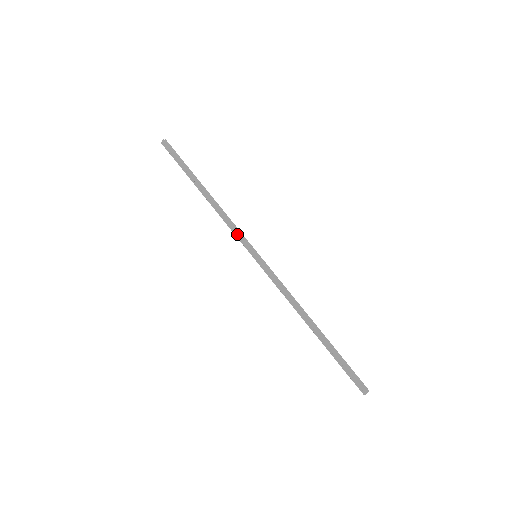
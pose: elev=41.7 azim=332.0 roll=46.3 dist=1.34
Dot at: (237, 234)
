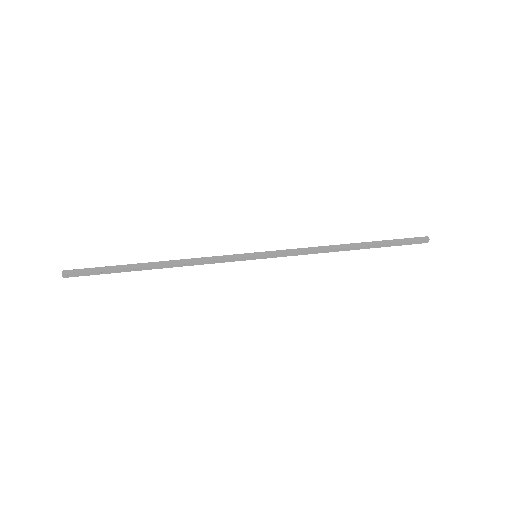
Dot at: (223, 260)
